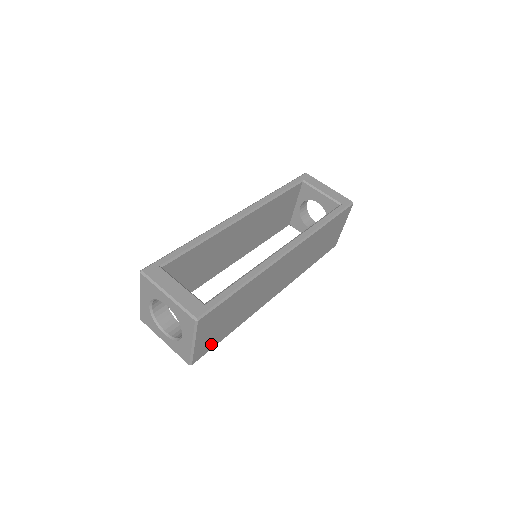
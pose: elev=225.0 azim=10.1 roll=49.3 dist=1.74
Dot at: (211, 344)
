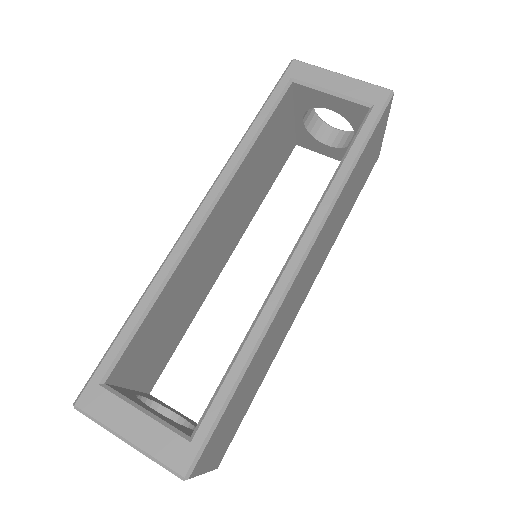
Dot at: (233, 431)
